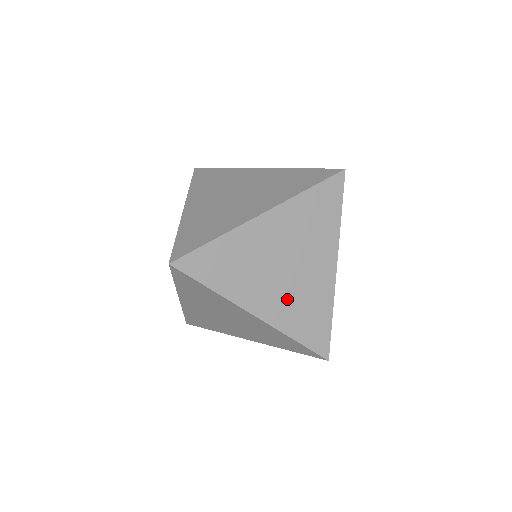
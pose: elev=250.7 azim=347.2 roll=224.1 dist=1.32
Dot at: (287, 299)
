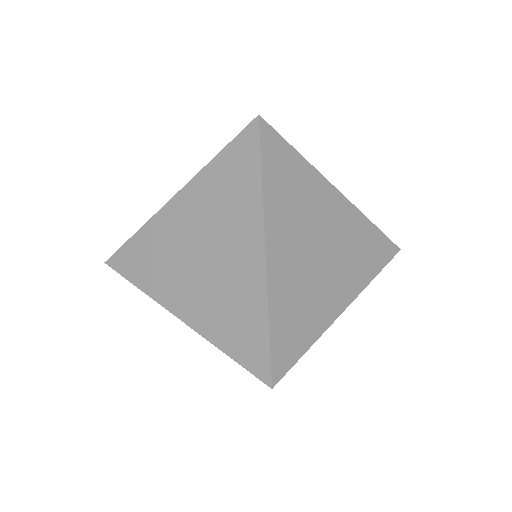
Dot at: (208, 297)
